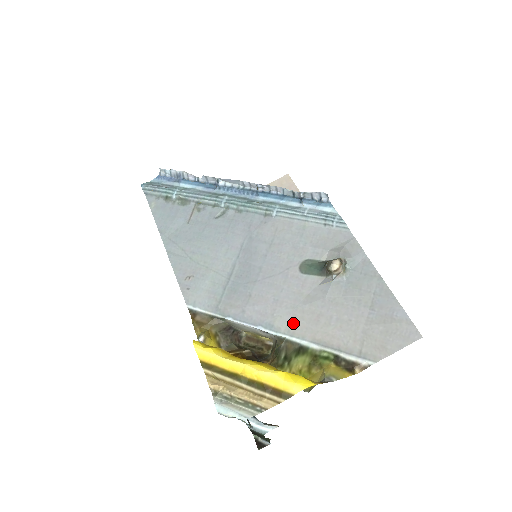
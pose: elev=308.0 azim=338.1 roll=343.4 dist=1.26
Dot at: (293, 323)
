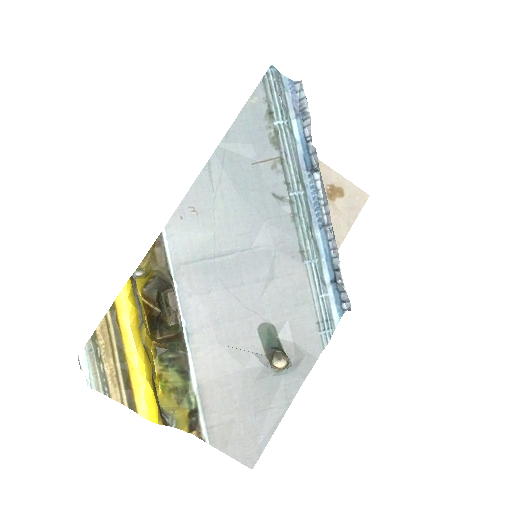
Dot at: (205, 352)
